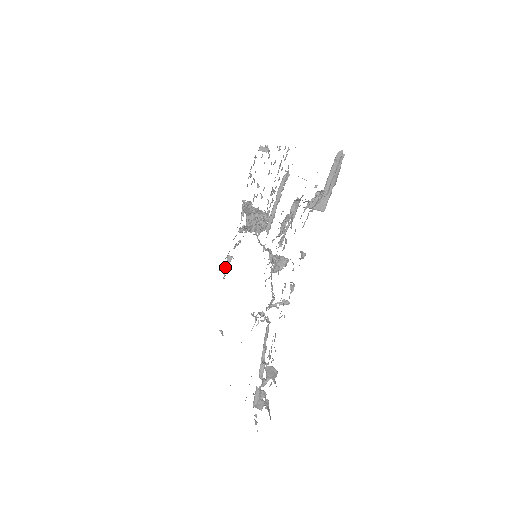
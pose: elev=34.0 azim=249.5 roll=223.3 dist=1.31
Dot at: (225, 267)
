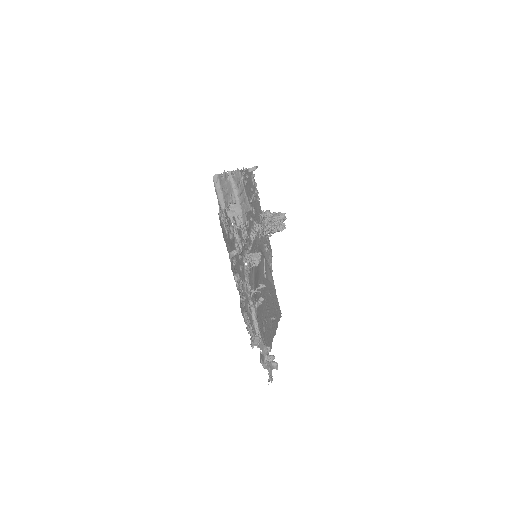
Dot at: occluded
